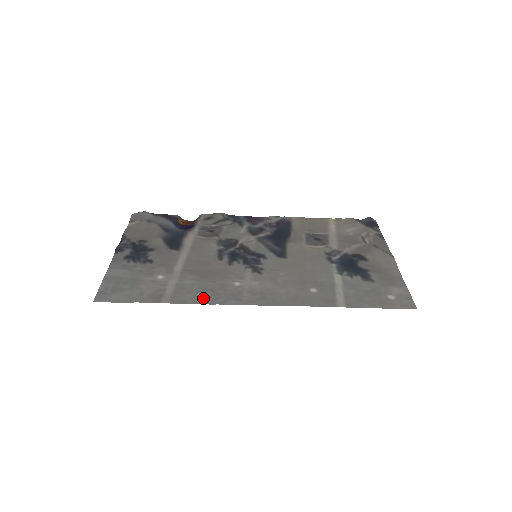
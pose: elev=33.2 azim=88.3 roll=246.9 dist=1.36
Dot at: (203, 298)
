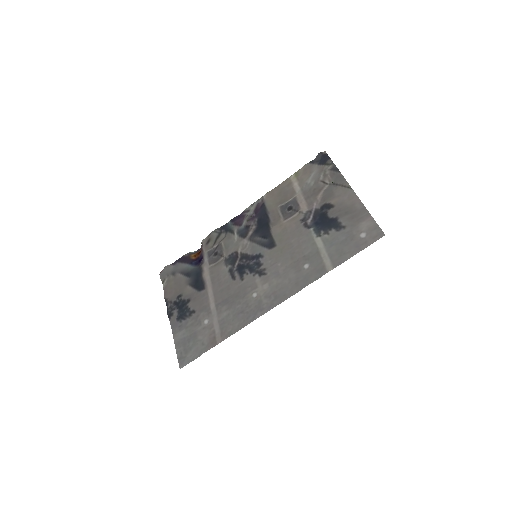
Dot at: (240, 323)
